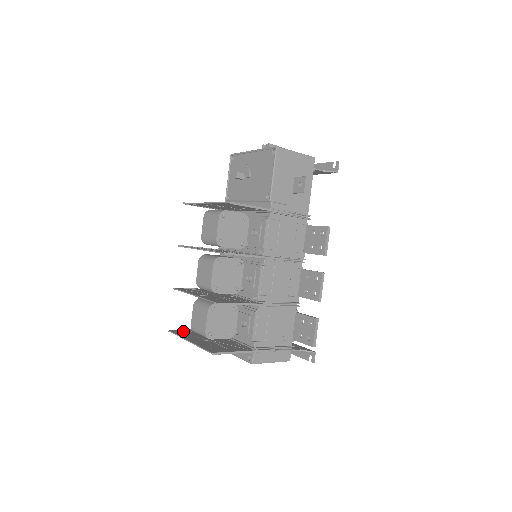
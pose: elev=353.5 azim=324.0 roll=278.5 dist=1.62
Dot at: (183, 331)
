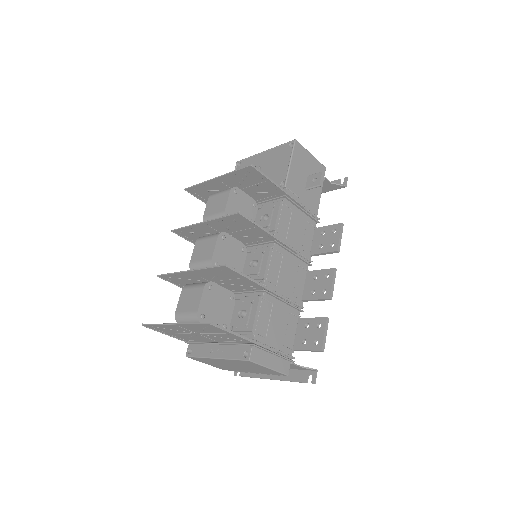
Dot at: (159, 329)
